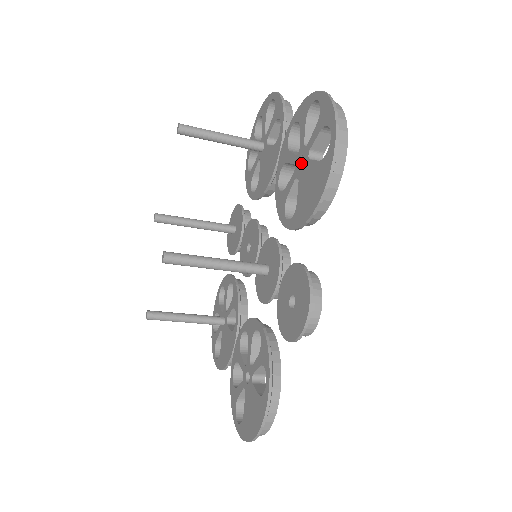
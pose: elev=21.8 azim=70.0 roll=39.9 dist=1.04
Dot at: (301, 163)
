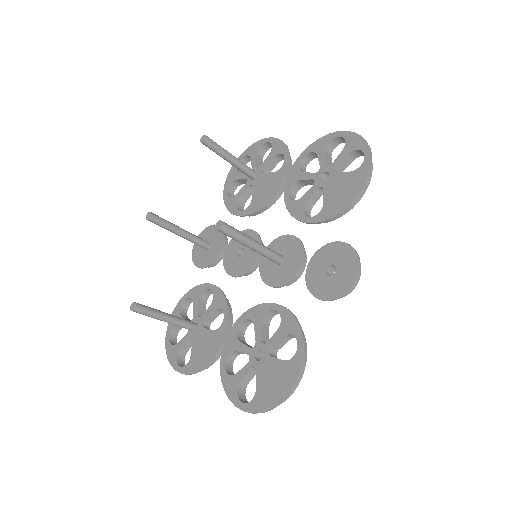
Dot at: (321, 178)
